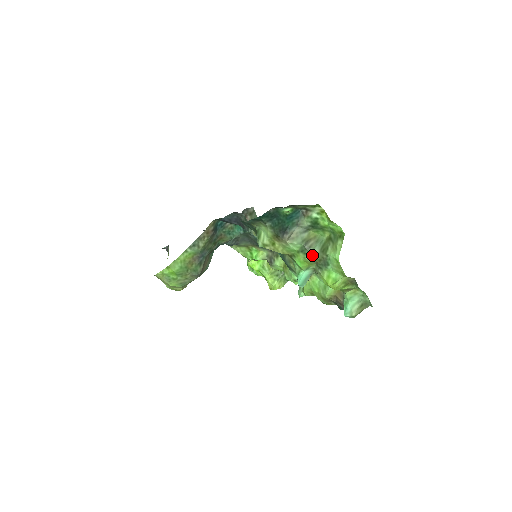
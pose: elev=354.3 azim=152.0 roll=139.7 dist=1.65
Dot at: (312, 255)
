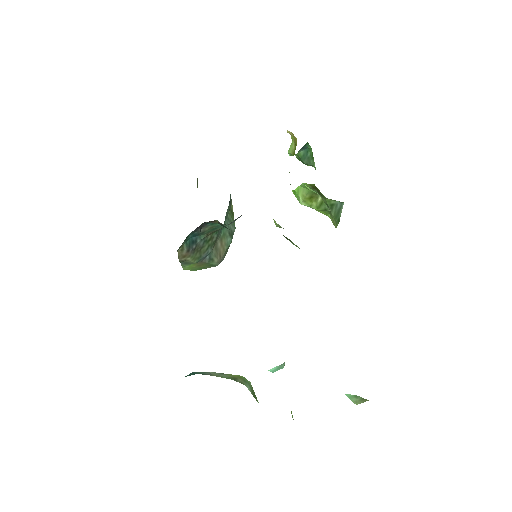
Dot at: occluded
